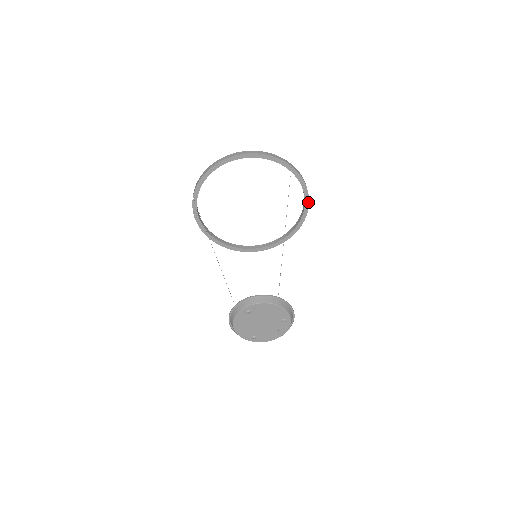
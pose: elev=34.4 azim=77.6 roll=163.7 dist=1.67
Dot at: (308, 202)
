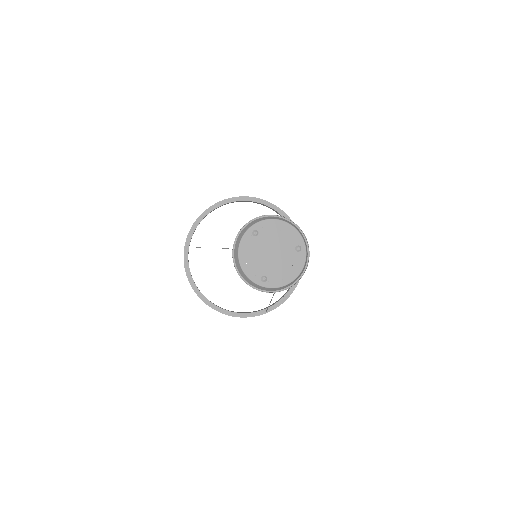
Dot at: occluded
